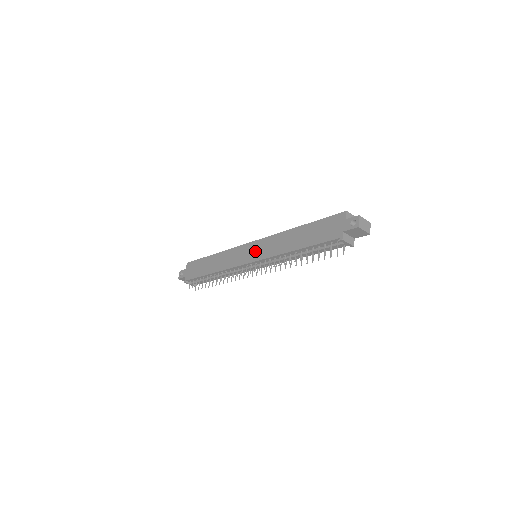
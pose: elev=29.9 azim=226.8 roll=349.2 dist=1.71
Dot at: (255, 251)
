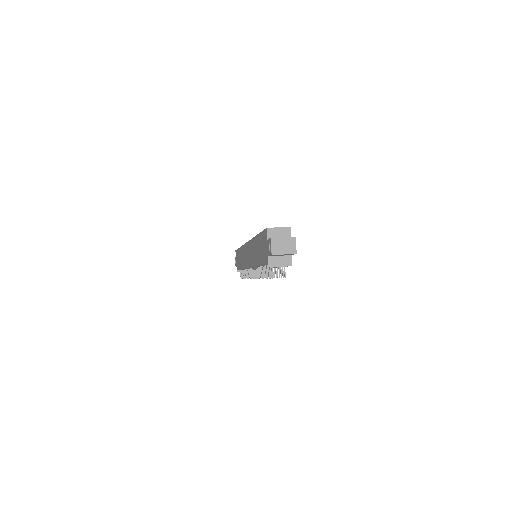
Dot at: (248, 255)
